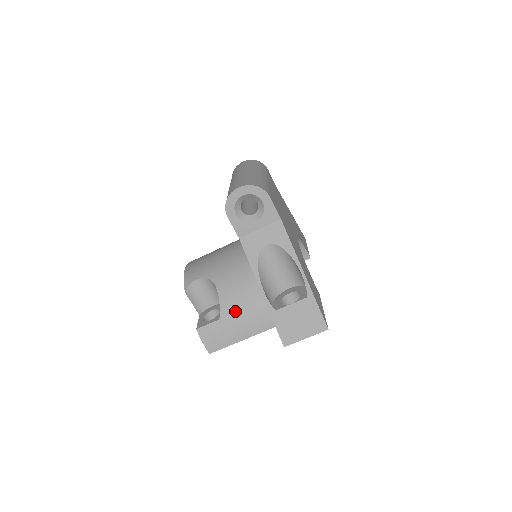
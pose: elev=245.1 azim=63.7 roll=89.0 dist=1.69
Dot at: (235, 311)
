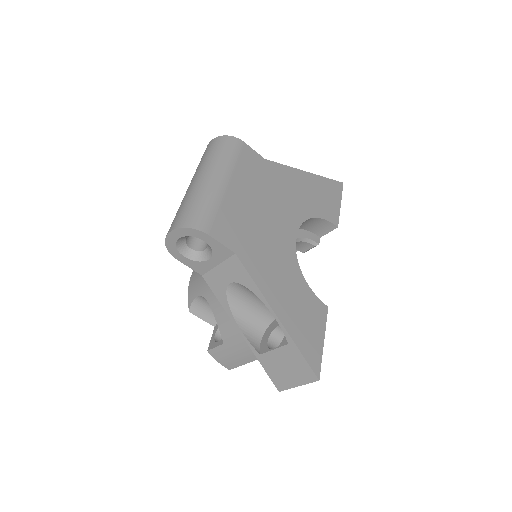
Dot at: (234, 337)
